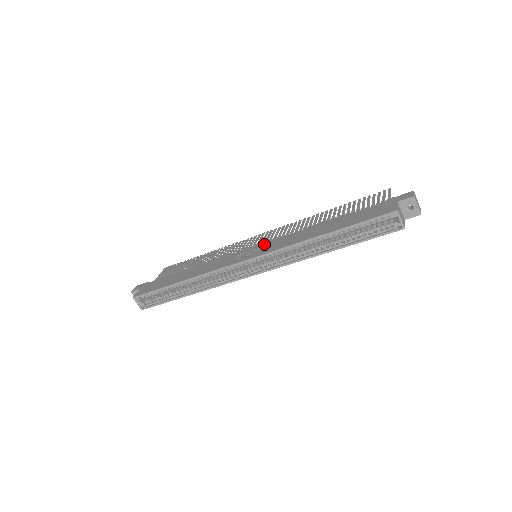
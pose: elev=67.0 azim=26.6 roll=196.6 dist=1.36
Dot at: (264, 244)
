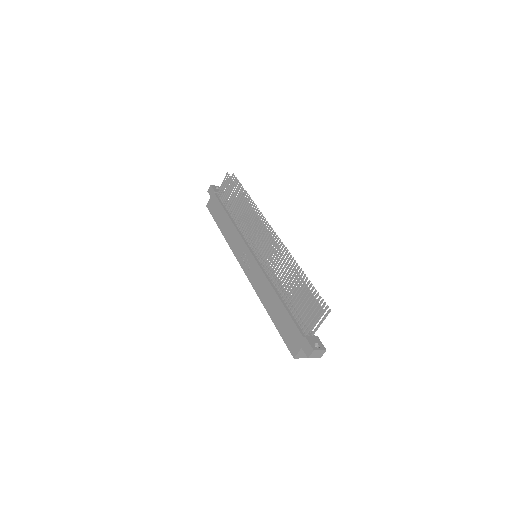
Dot at: (254, 263)
